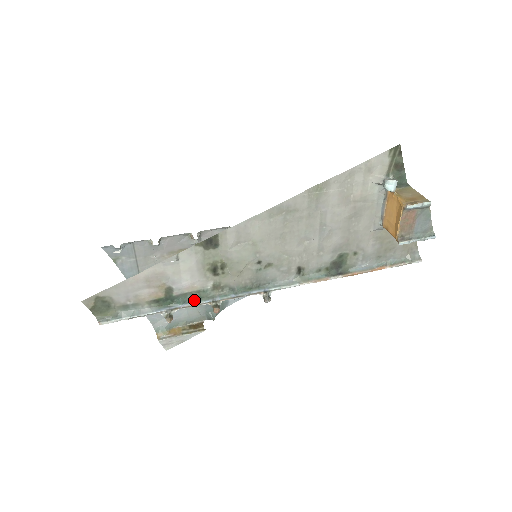
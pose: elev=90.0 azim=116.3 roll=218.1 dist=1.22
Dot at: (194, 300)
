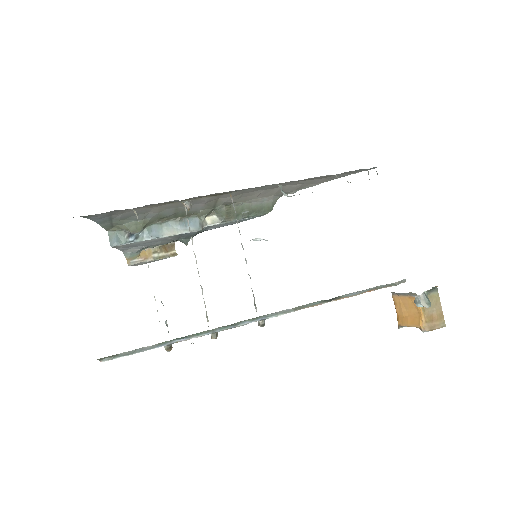
Dot at: (195, 334)
